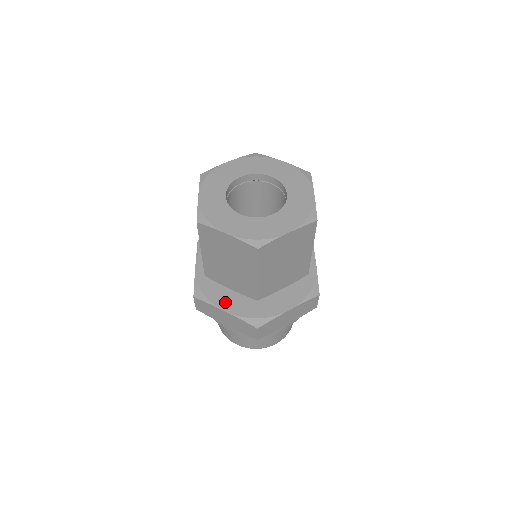
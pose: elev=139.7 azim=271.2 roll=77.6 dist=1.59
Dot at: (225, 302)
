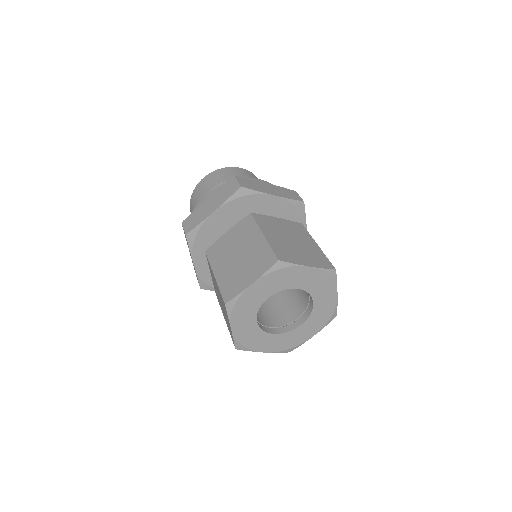
Dot at: occluded
